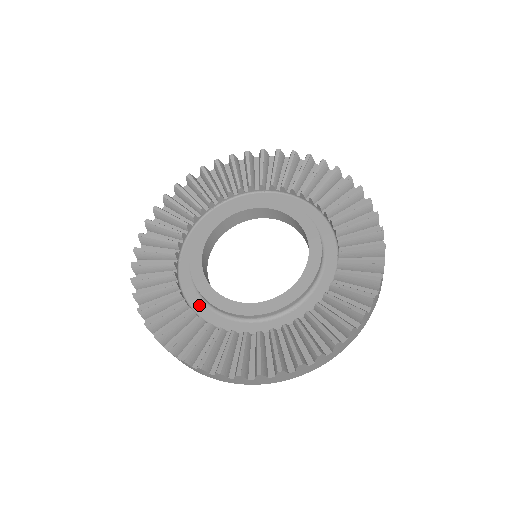
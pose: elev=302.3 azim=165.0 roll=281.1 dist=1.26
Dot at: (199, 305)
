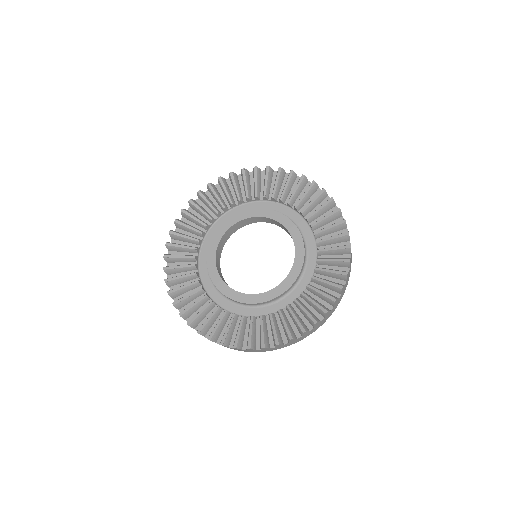
Dot at: (208, 284)
